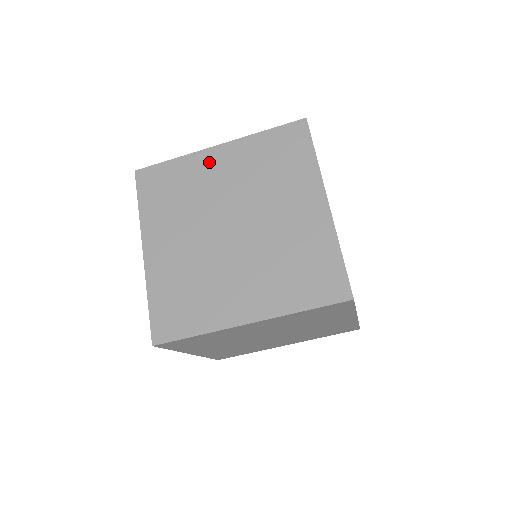
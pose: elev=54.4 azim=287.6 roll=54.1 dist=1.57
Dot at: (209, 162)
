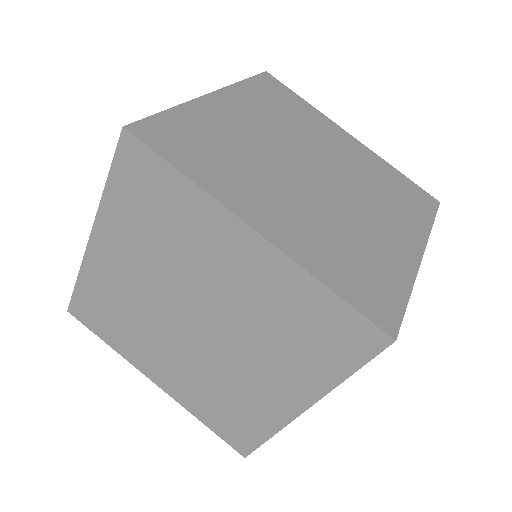
Dot at: (335, 132)
